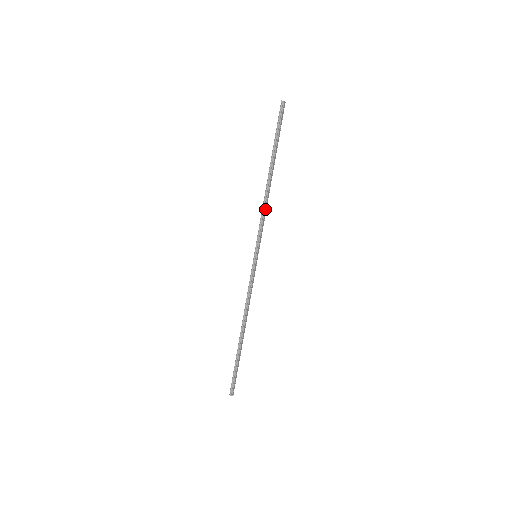
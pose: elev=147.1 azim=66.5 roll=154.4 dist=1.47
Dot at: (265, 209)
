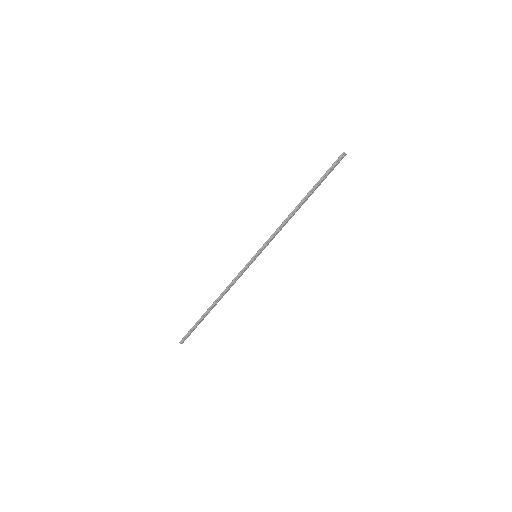
Dot at: (283, 226)
